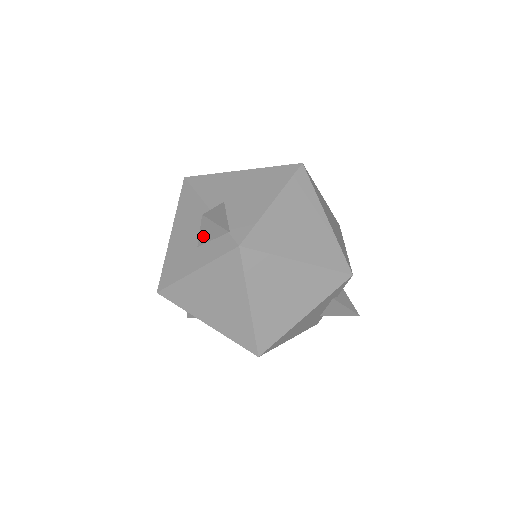
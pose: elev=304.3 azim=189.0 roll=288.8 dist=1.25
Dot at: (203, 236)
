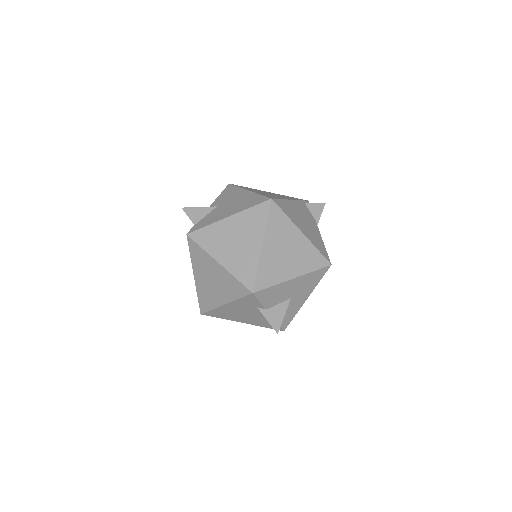
Dot at: occluded
